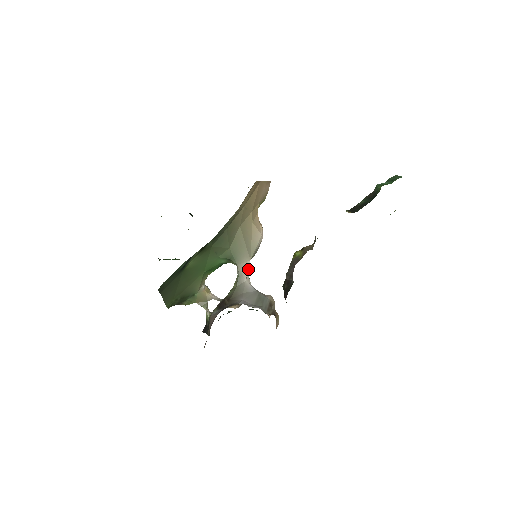
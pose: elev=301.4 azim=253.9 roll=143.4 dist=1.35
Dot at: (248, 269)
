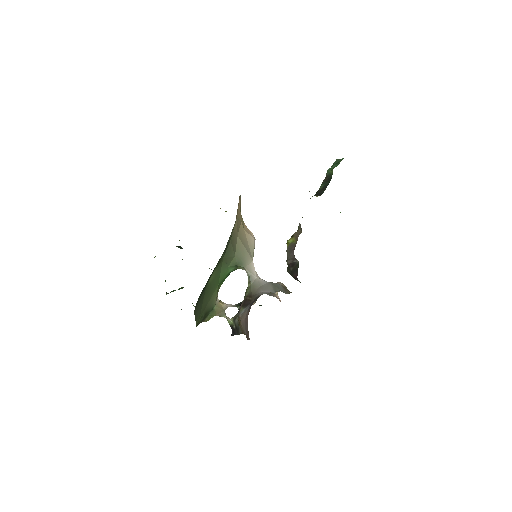
Dot at: (254, 268)
